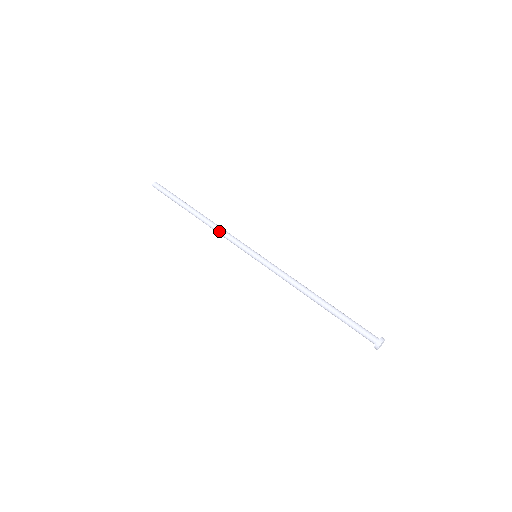
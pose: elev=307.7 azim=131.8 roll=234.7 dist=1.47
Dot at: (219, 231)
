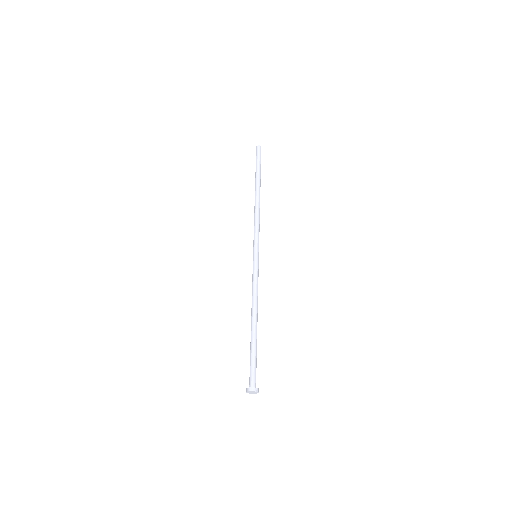
Dot at: (256, 216)
